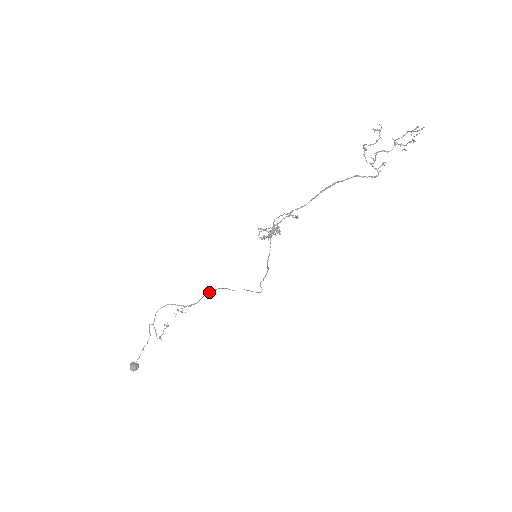
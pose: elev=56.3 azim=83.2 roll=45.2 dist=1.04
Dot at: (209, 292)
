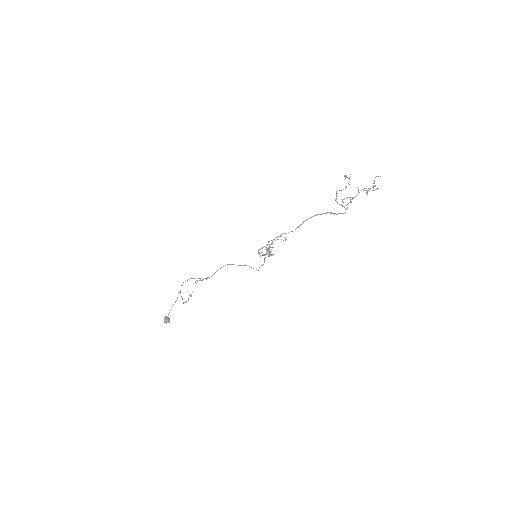
Dot at: (220, 268)
